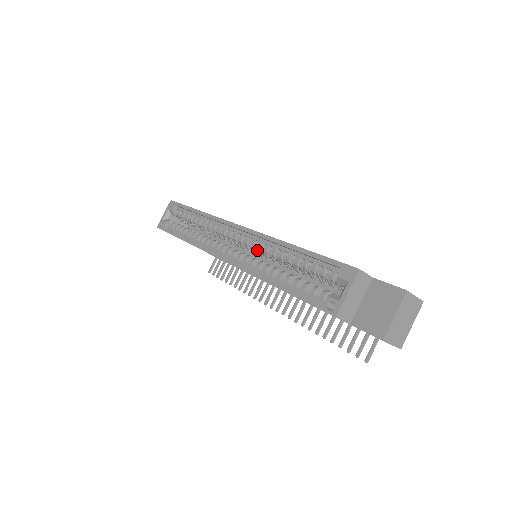
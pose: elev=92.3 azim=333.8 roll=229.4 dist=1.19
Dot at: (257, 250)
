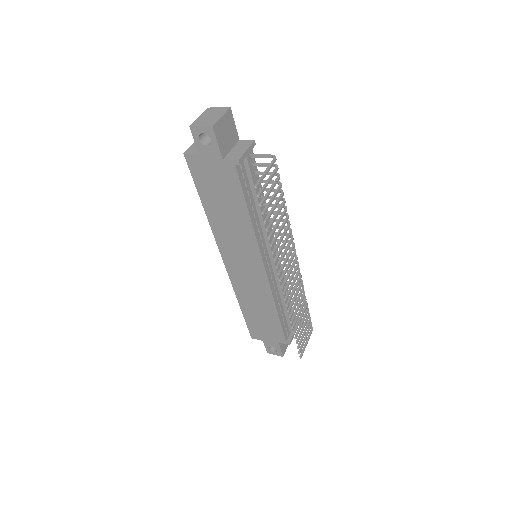
Dot at: occluded
